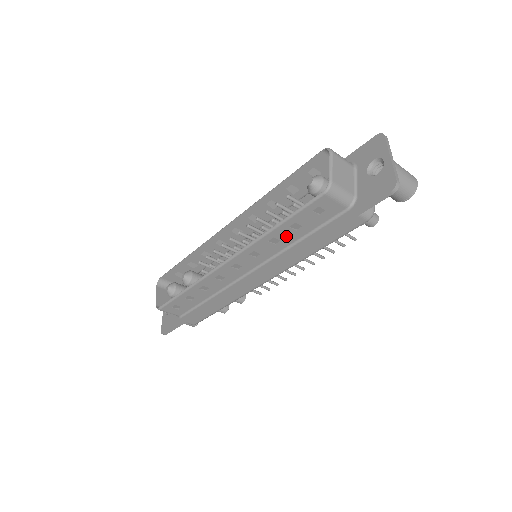
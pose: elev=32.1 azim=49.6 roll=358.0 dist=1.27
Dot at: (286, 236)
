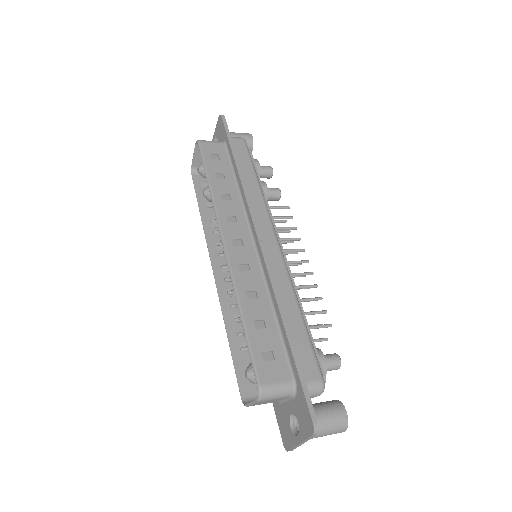
Dot at: (243, 331)
